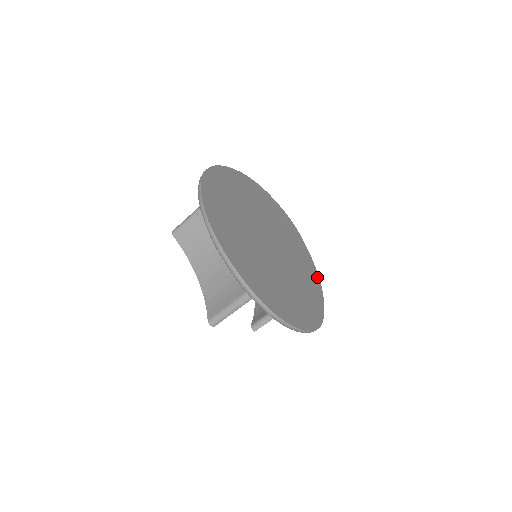
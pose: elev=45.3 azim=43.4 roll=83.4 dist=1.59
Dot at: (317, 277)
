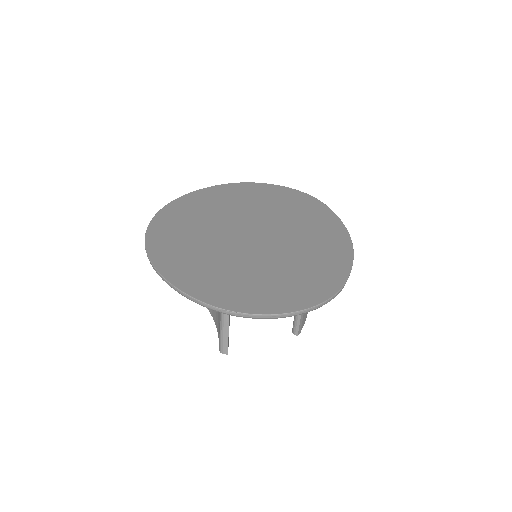
Dot at: (346, 237)
